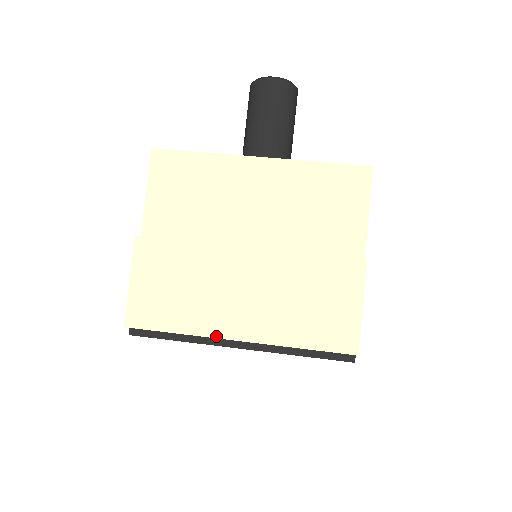
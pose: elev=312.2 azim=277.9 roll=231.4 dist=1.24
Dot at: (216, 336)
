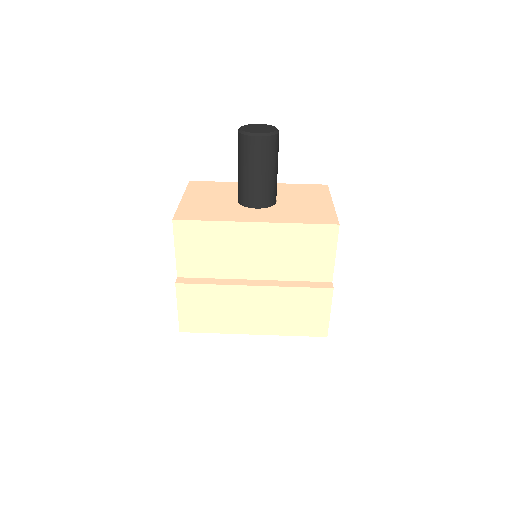
Dot at: (239, 333)
